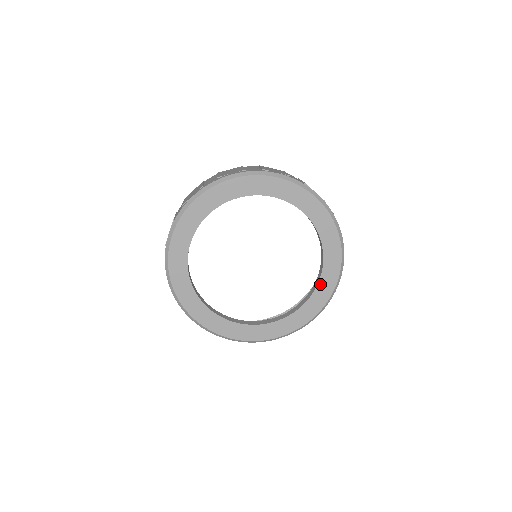
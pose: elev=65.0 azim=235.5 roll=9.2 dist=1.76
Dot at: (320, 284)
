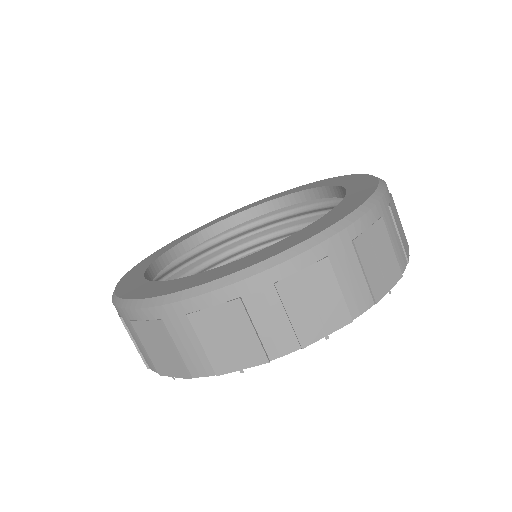
Dot at: (332, 185)
